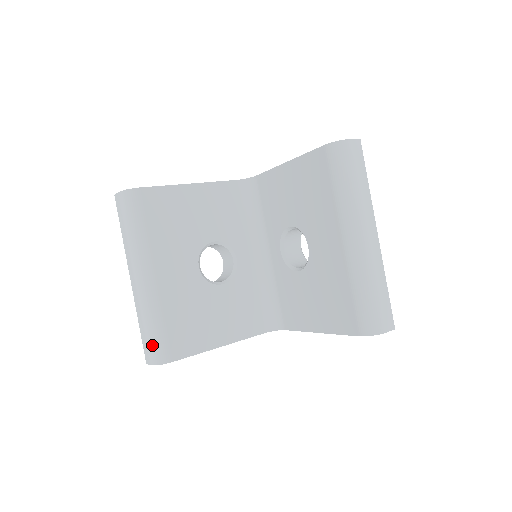
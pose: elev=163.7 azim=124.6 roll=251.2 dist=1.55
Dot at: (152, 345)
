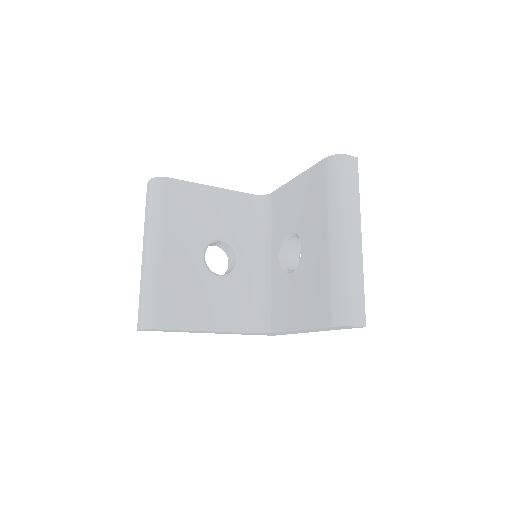
Dot at: (145, 310)
